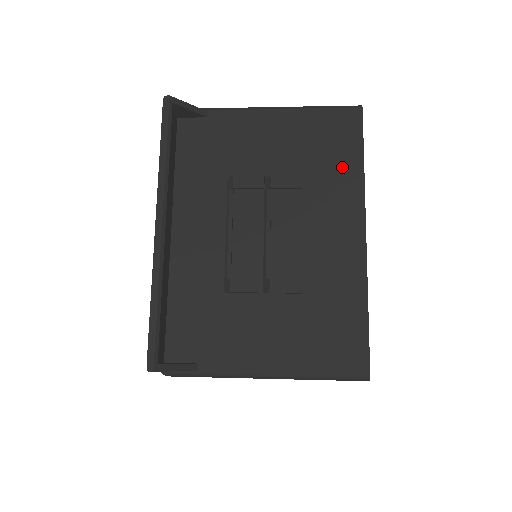
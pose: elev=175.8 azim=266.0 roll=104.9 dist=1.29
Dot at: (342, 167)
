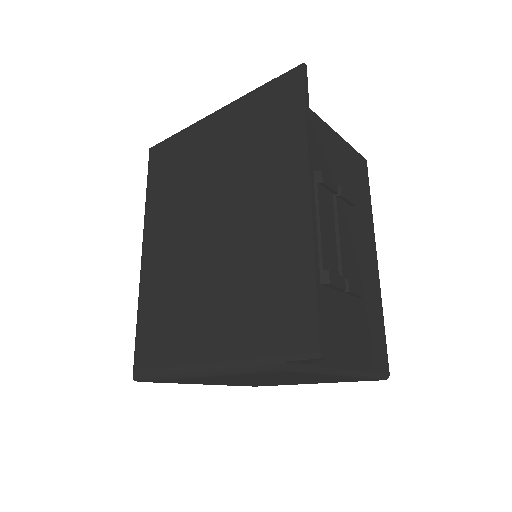
Dot at: (364, 200)
